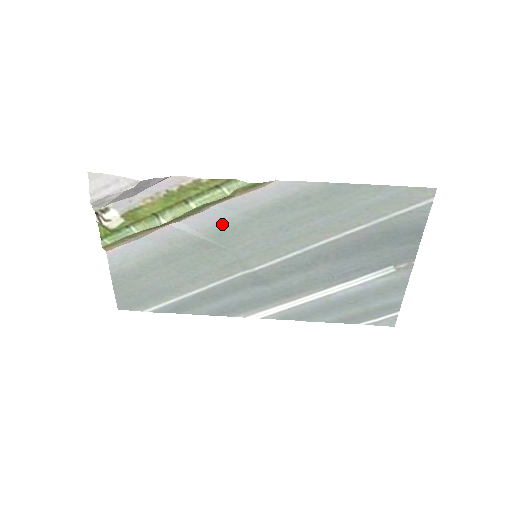
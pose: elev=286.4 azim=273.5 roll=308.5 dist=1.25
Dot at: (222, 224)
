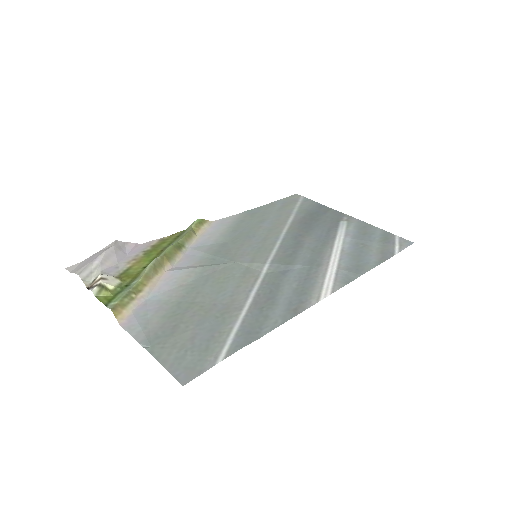
Dot at: (207, 254)
